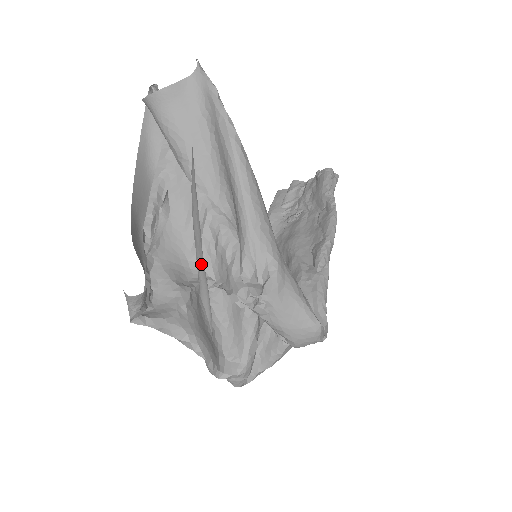
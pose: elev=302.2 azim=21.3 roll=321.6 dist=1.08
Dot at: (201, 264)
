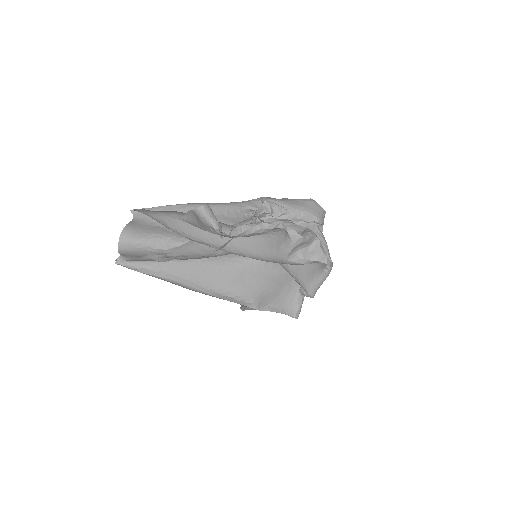
Dot at: (228, 238)
